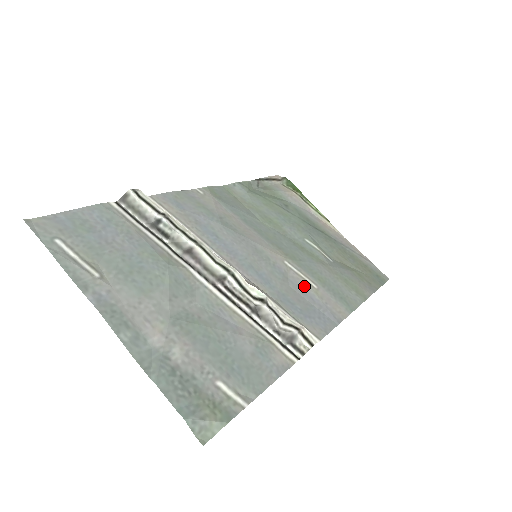
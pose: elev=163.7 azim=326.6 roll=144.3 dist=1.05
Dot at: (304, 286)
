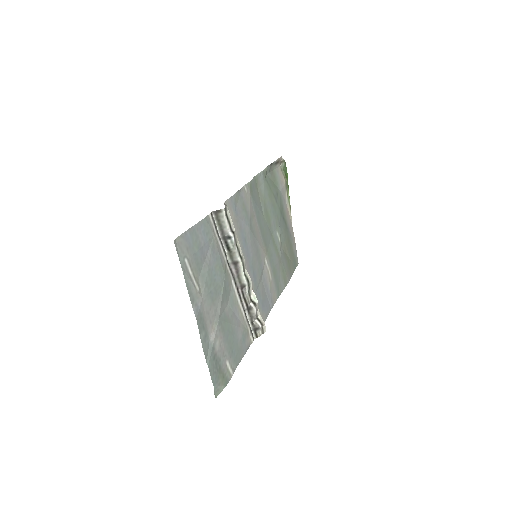
Dot at: (267, 280)
